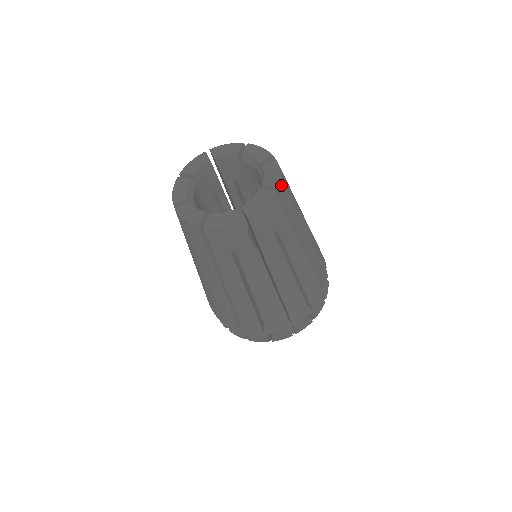
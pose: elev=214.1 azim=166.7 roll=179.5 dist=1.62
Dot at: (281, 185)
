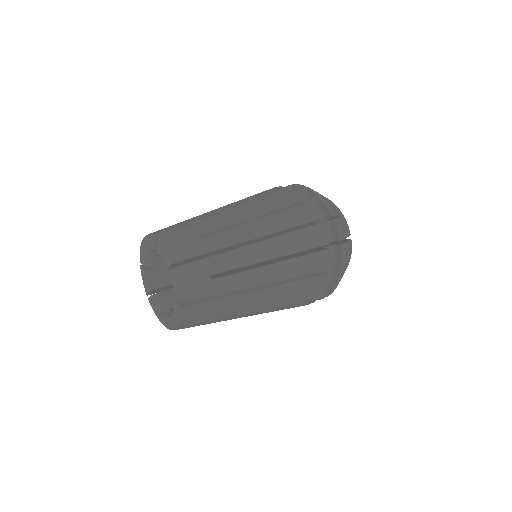
Dot at: (184, 325)
